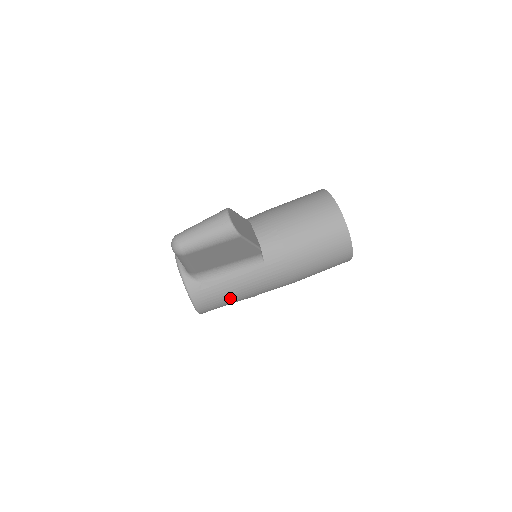
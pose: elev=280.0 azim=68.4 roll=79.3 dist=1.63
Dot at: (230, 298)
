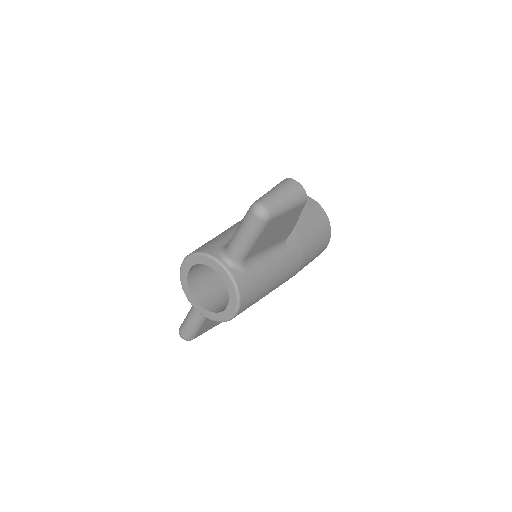
Dot at: (262, 291)
